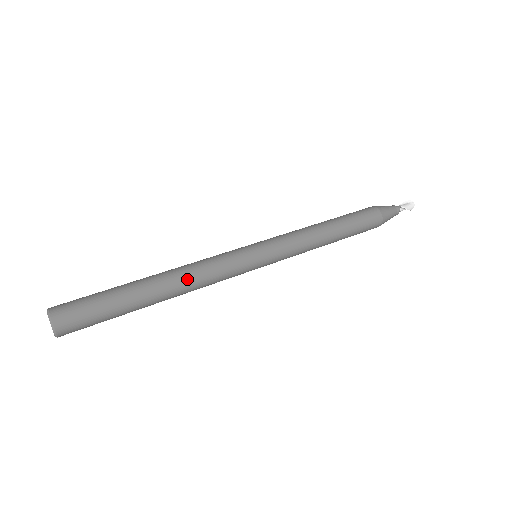
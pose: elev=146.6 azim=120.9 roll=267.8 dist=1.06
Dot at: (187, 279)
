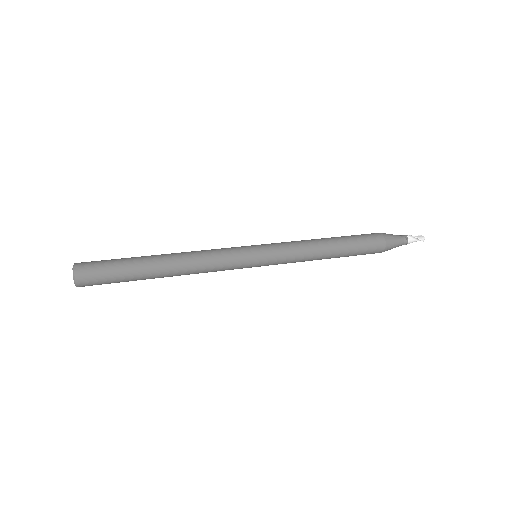
Dot at: (187, 254)
